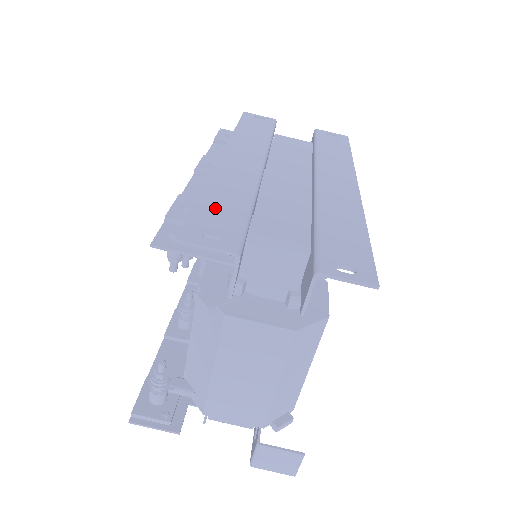
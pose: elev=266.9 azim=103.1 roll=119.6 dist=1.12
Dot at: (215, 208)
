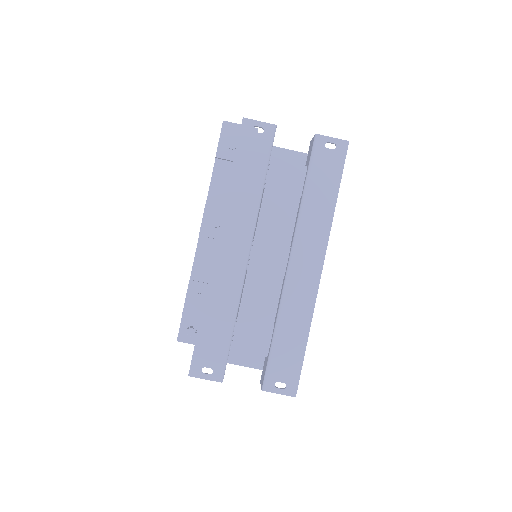
Dot at: (209, 336)
